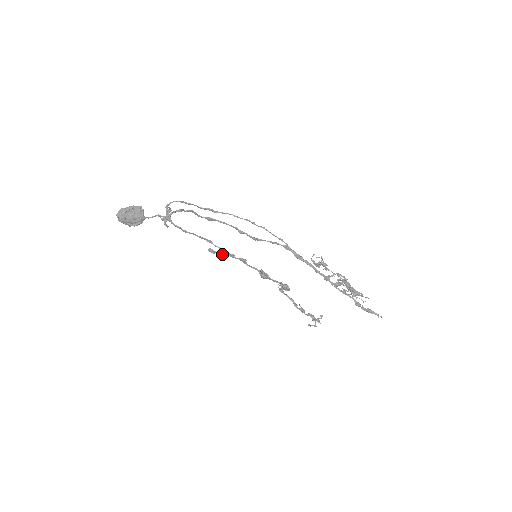
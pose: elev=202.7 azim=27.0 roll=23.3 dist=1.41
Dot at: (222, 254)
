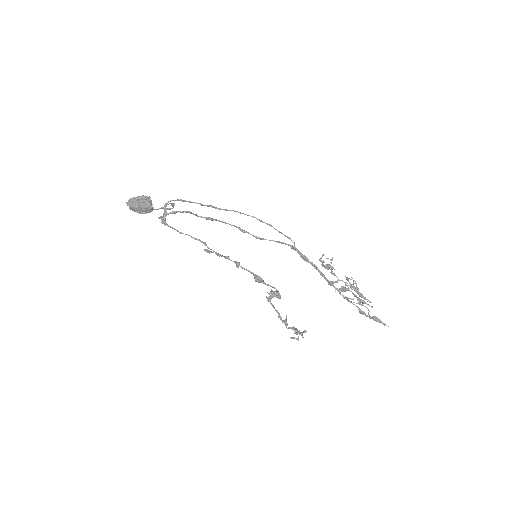
Dot at: (217, 255)
